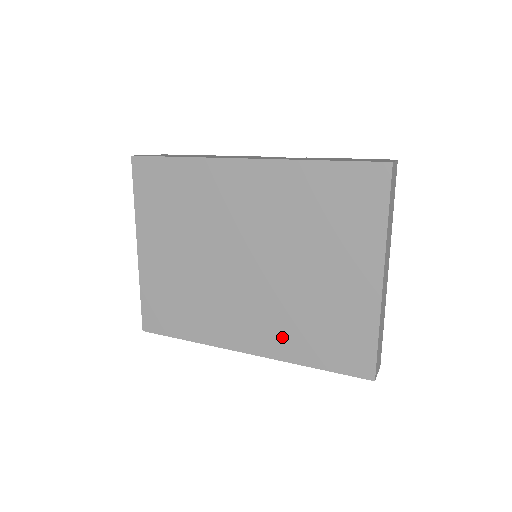
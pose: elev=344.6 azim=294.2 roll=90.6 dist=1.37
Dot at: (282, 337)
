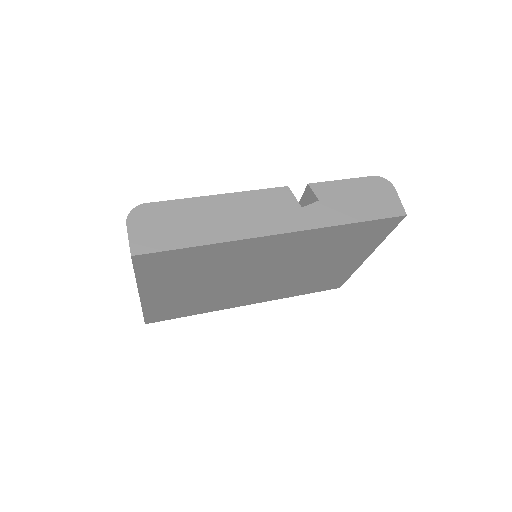
Dot at: (281, 293)
